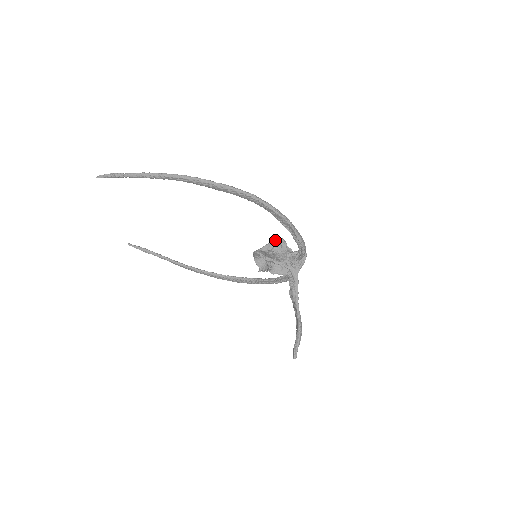
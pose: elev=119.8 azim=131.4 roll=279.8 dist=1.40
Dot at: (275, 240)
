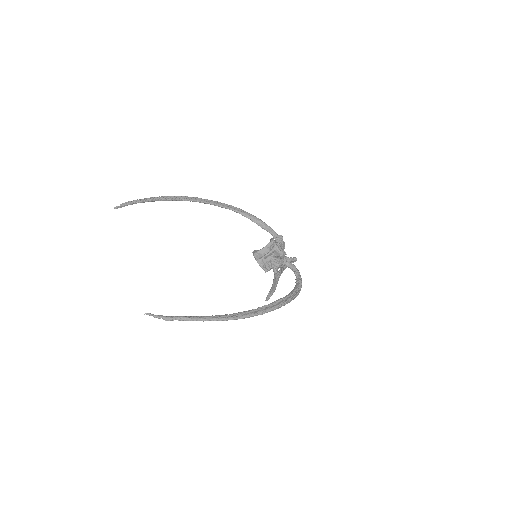
Dot at: (276, 252)
